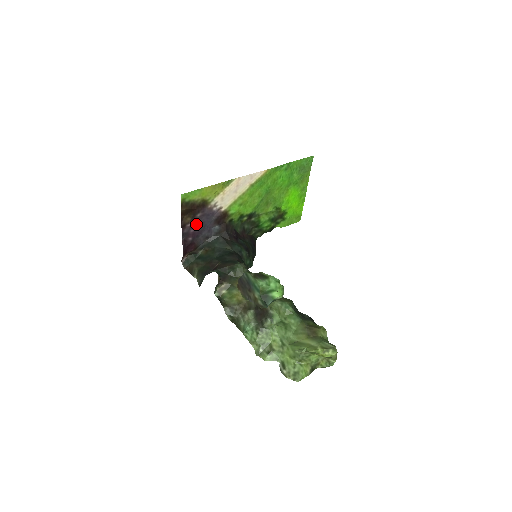
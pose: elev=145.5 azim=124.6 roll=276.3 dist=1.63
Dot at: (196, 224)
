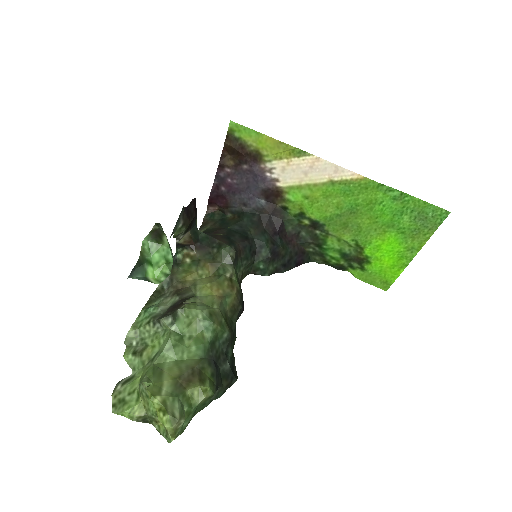
Dot at: (238, 176)
